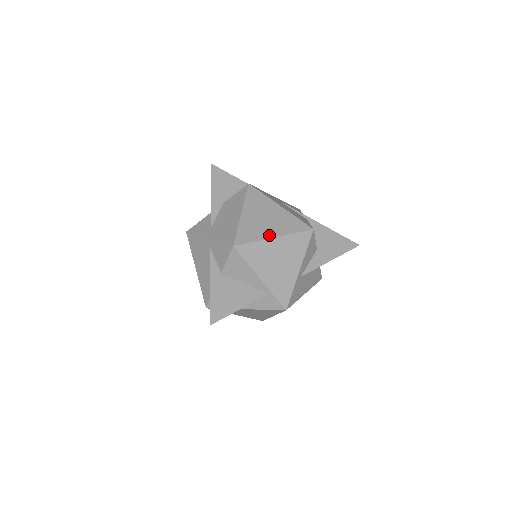
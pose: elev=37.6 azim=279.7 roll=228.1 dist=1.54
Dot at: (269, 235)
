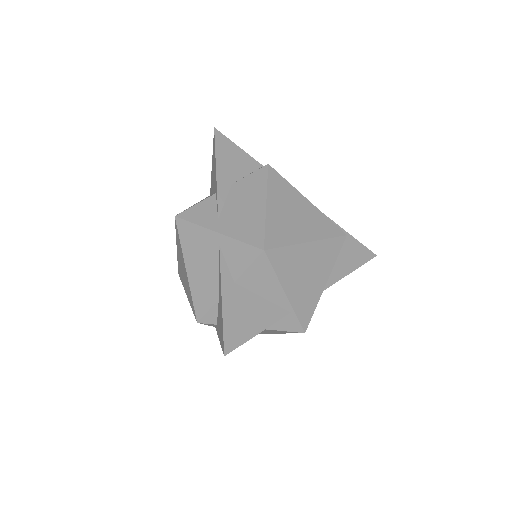
Dot at: (302, 238)
